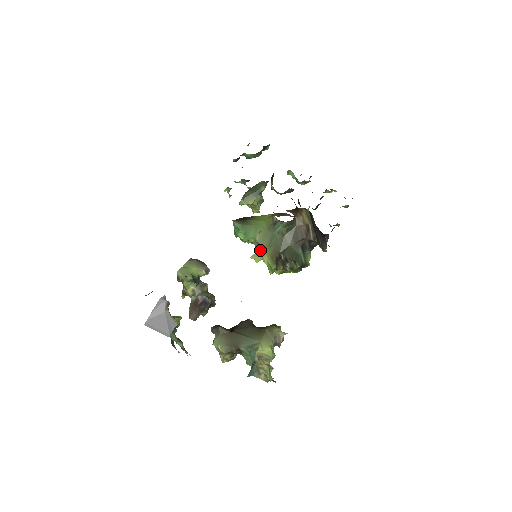
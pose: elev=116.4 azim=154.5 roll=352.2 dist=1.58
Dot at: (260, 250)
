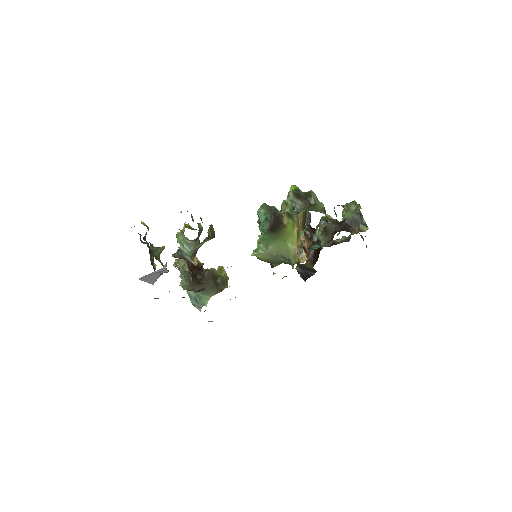
Dot at: (263, 254)
